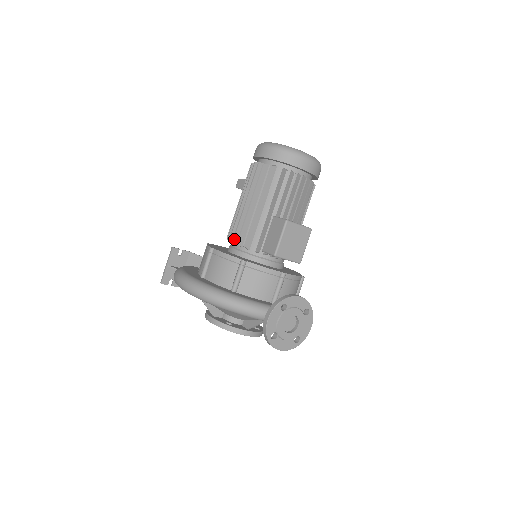
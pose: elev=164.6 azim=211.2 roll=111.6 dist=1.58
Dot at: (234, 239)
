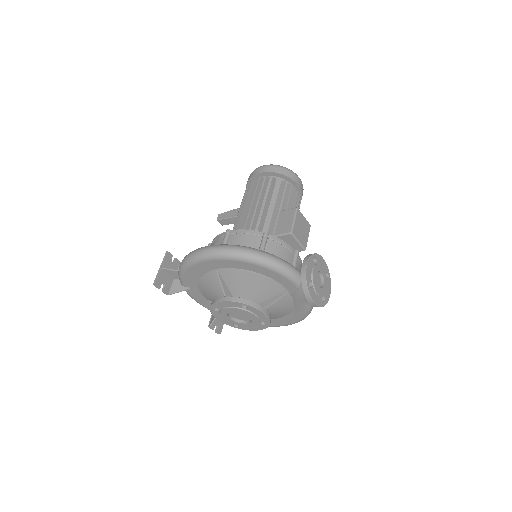
Dot at: (245, 229)
